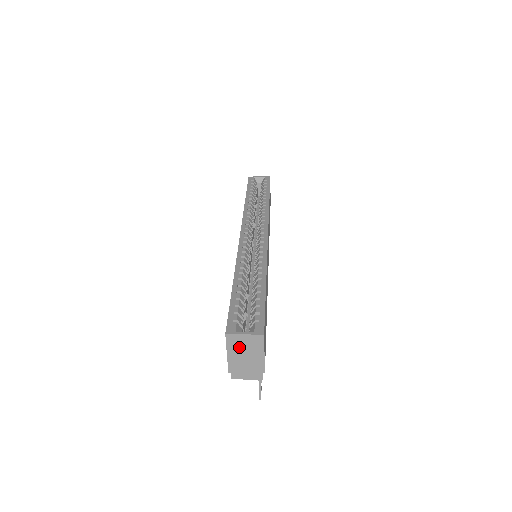
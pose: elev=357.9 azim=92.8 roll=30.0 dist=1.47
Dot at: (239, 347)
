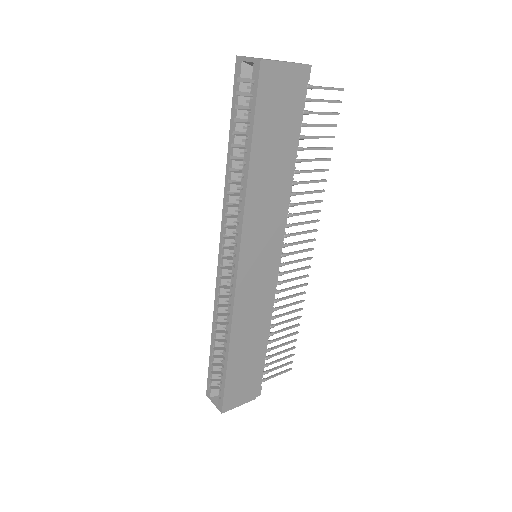
Dot at: occluded
